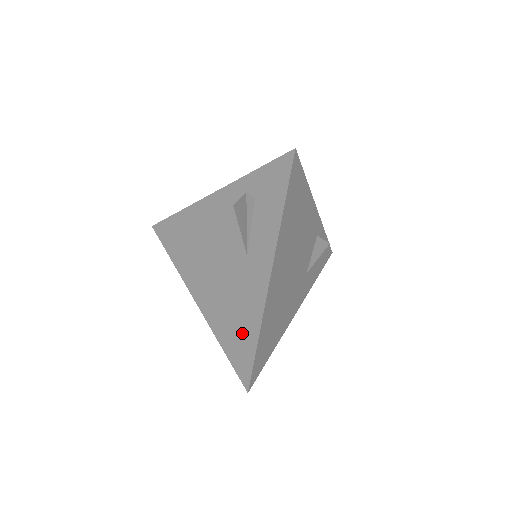
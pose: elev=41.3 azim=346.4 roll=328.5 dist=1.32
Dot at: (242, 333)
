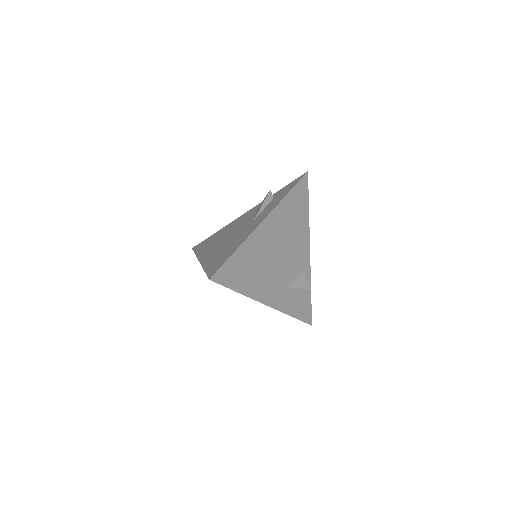
Dot at: (226, 253)
